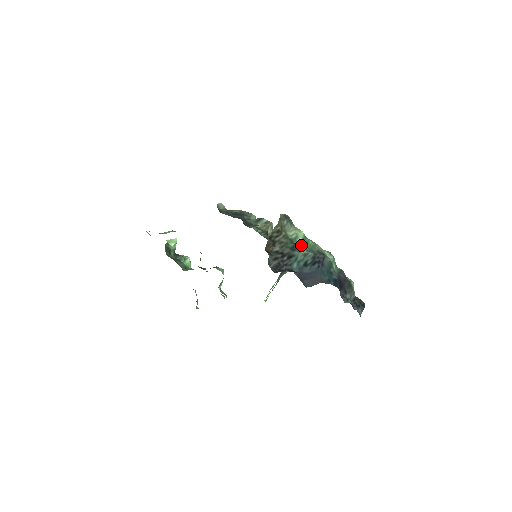
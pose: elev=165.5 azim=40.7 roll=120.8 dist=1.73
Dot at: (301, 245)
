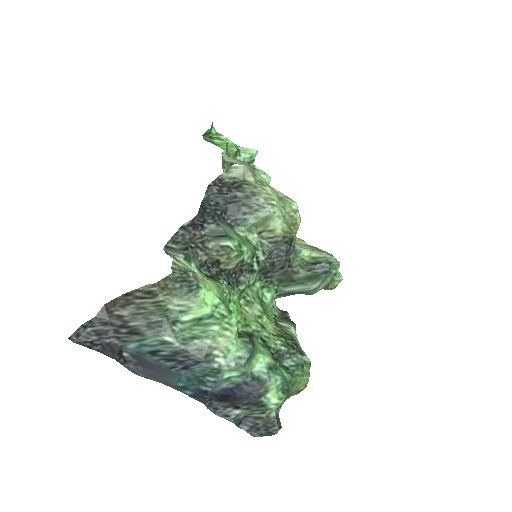
Dot at: (185, 324)
